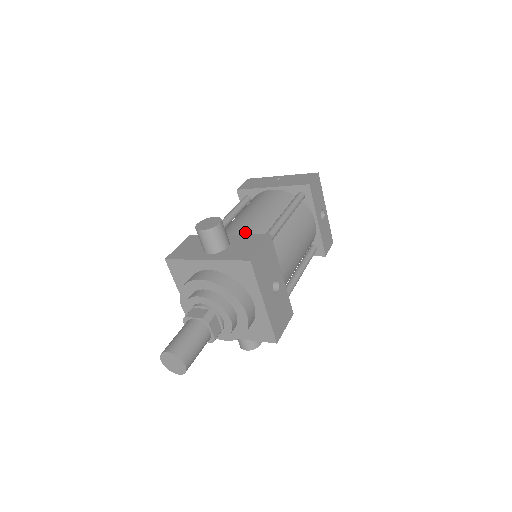
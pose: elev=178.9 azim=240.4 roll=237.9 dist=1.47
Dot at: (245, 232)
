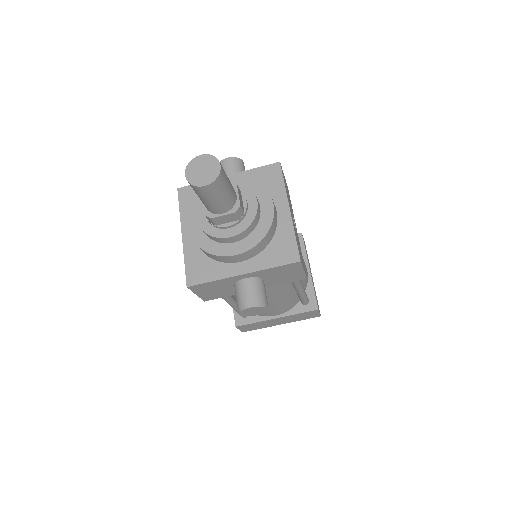
Dot at: occluded
